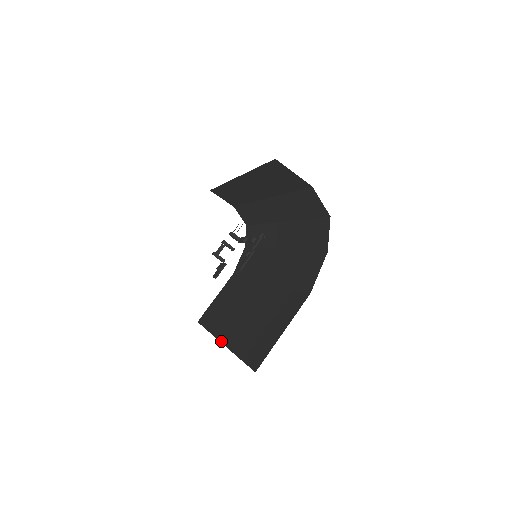
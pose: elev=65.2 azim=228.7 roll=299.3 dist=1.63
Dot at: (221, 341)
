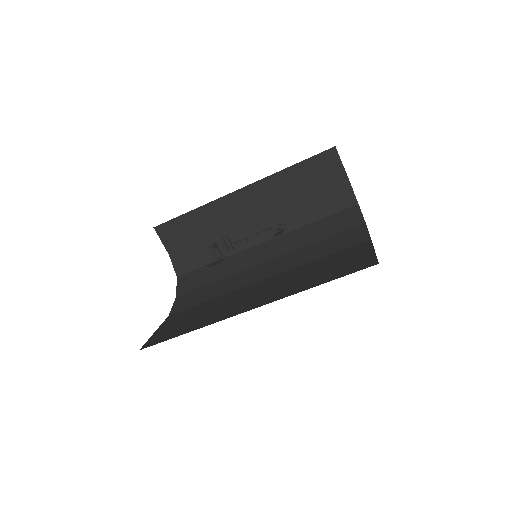
Dot at: (255, 307)
